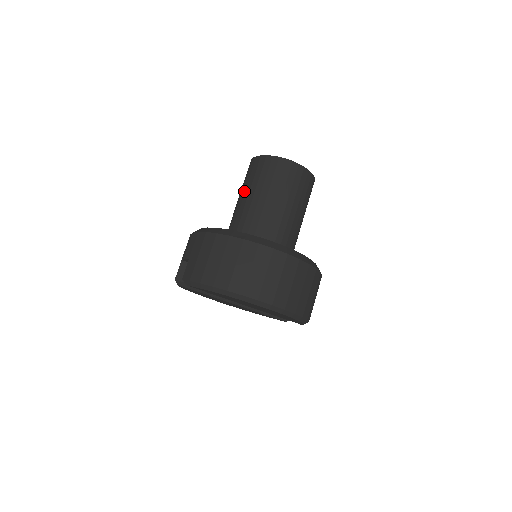
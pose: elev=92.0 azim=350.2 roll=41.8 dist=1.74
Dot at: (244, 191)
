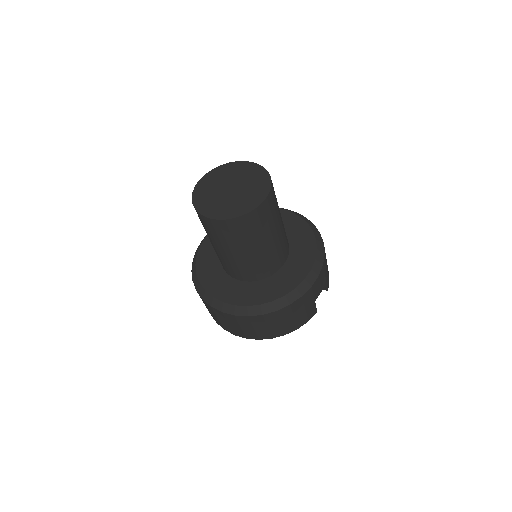
Dot at: occluded
